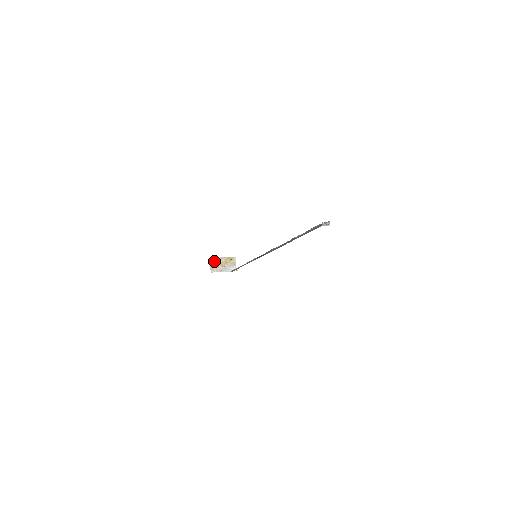
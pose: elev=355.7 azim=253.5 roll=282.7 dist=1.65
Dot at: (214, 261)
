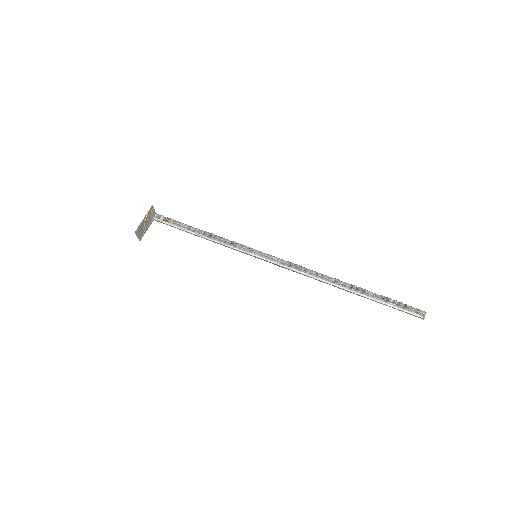
Dot at: (139, 230)
